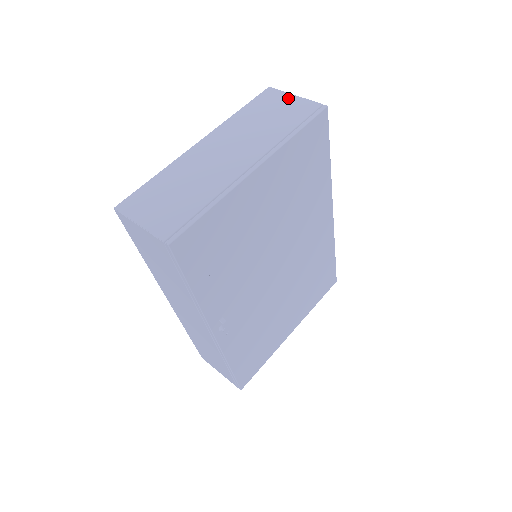
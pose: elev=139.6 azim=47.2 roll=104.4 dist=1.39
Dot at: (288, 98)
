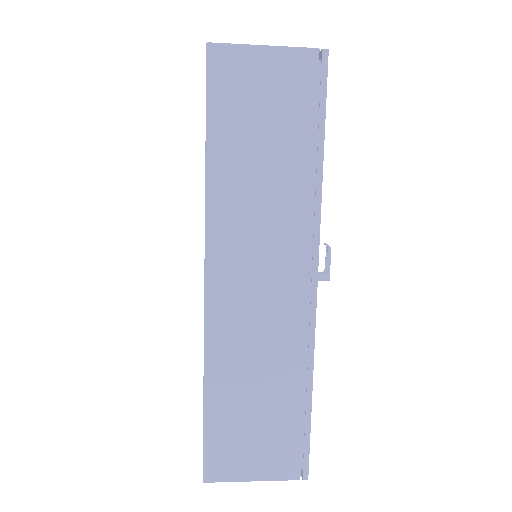
Dot at: occluded
